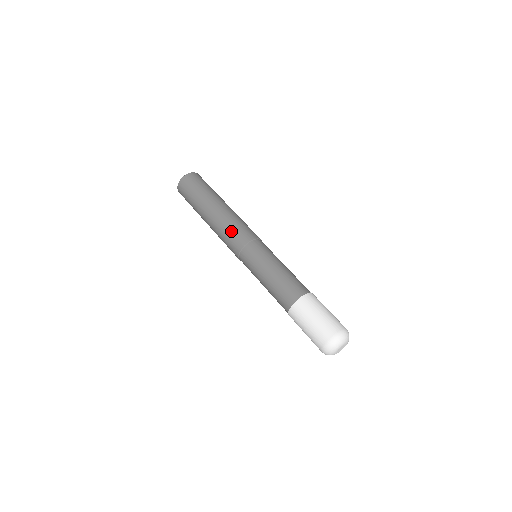
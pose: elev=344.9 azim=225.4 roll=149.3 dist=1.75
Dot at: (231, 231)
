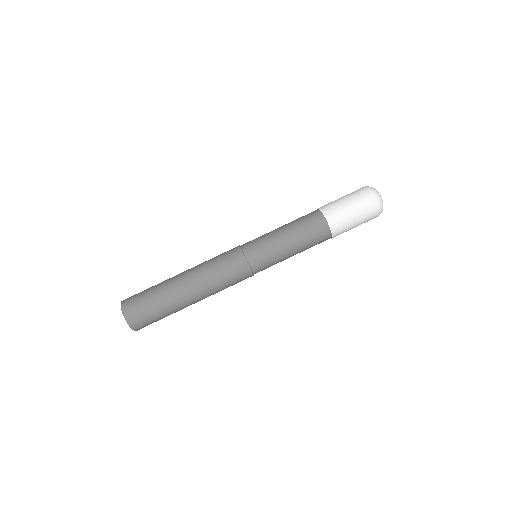
Dot at: (218, 260)
